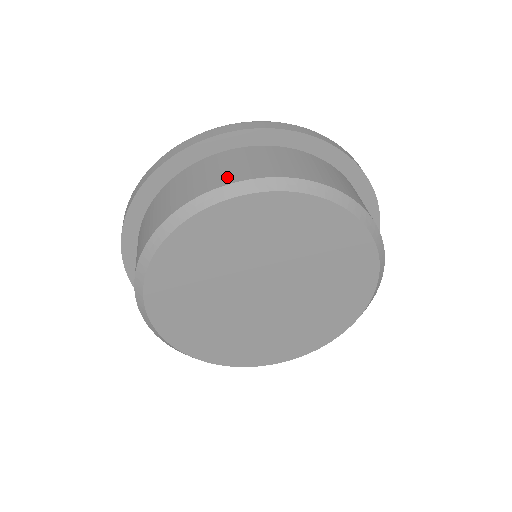
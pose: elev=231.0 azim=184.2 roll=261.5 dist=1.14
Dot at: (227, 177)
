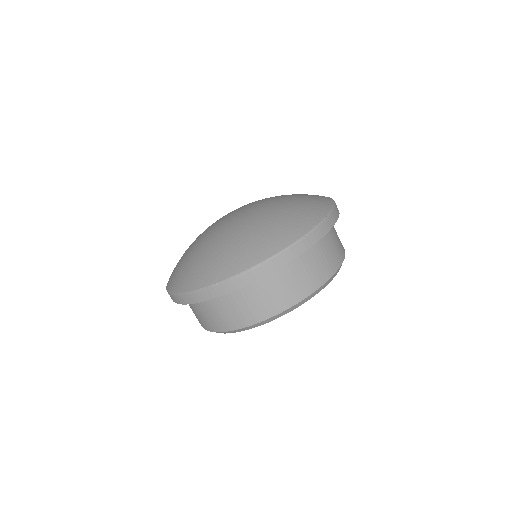
Dot at: (266, 311)
